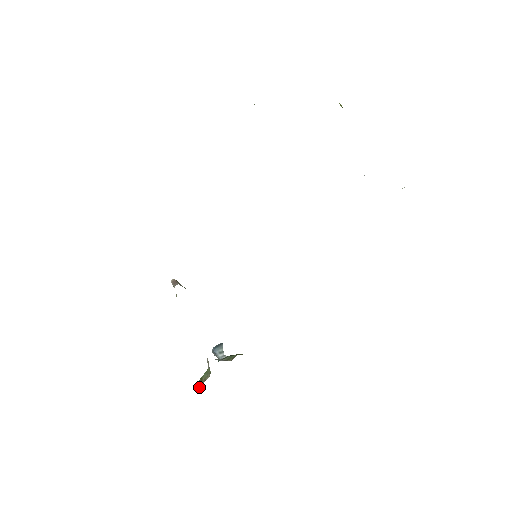
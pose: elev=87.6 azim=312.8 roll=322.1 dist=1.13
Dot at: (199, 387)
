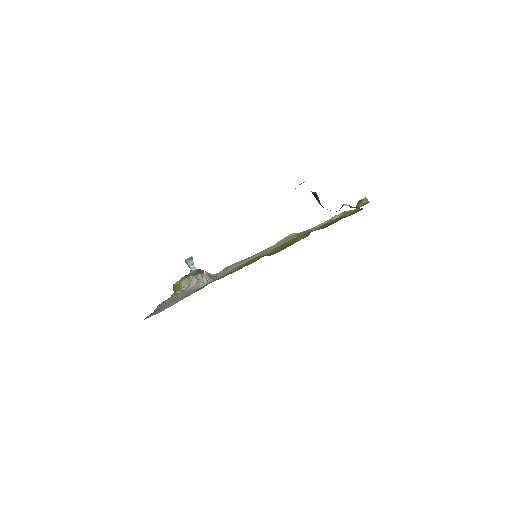
Dot at: (178, 289)
